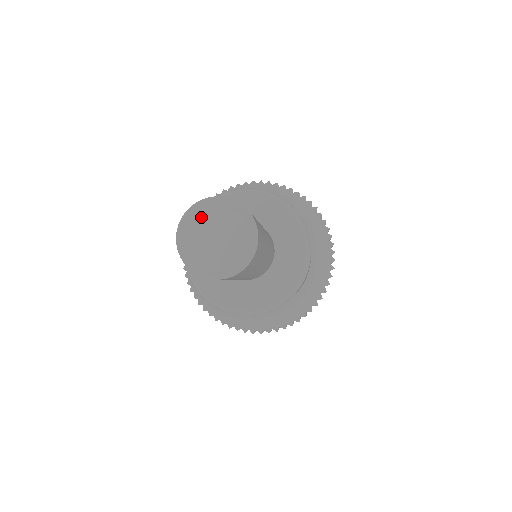
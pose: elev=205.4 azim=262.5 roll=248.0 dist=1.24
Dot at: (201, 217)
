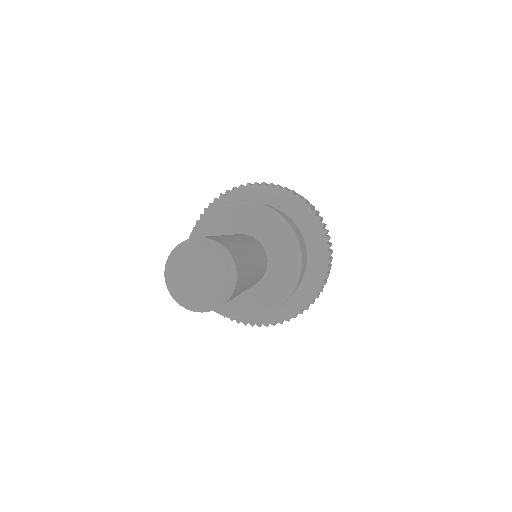
Dot at: (187, 256)
